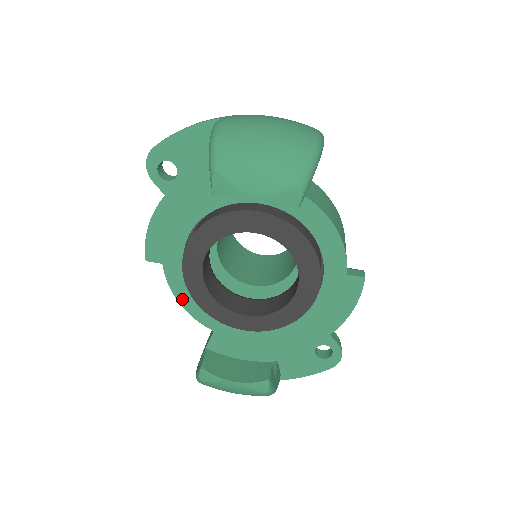
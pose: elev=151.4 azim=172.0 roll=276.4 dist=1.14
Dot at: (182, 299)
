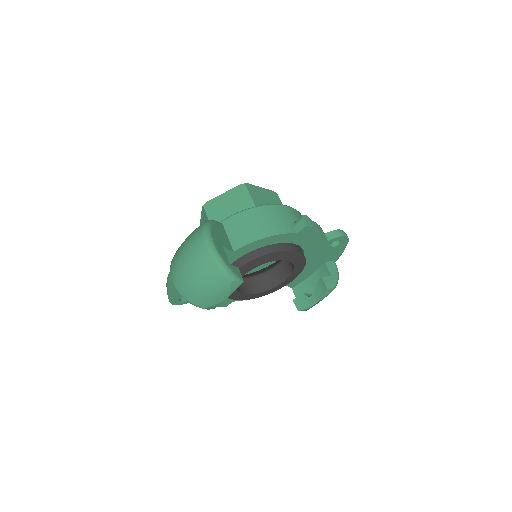
Dot at: occluded
